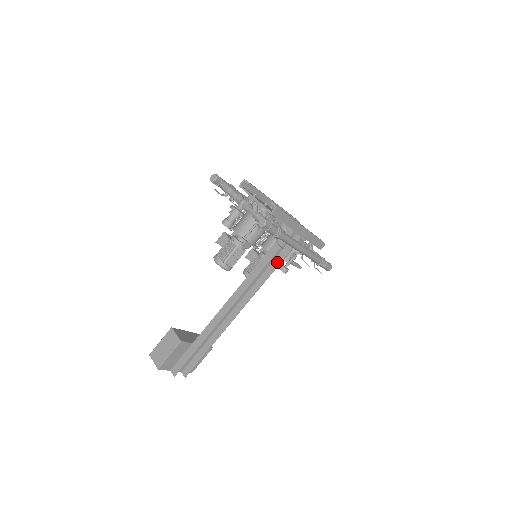
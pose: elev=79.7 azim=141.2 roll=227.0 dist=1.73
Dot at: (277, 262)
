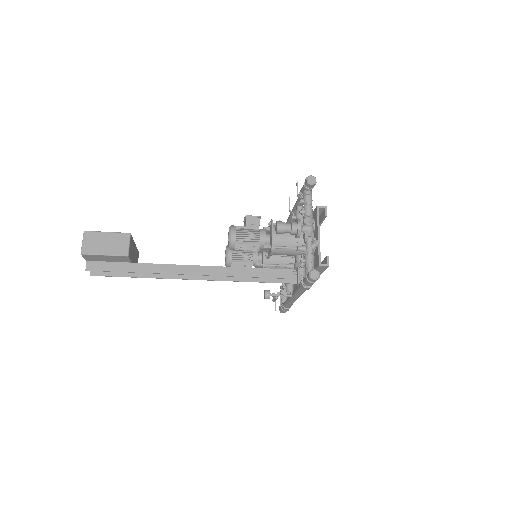
Dot at: (265, 279)
